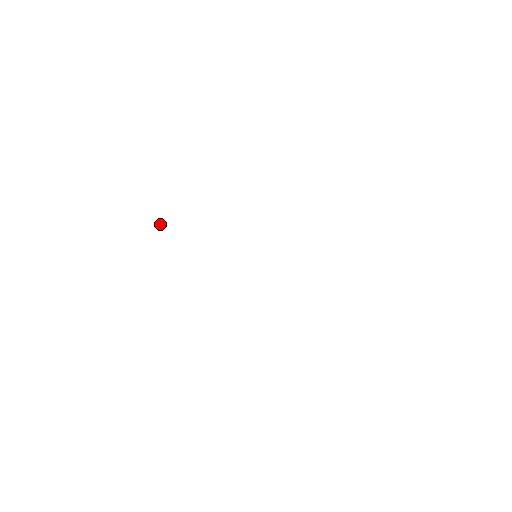
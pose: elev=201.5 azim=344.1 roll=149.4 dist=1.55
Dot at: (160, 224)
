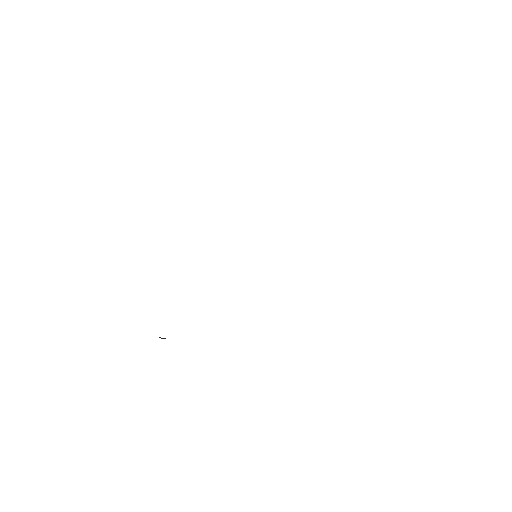
Dot at: occluded
